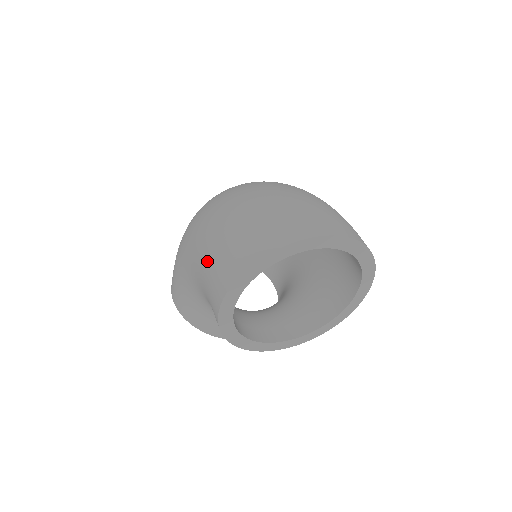
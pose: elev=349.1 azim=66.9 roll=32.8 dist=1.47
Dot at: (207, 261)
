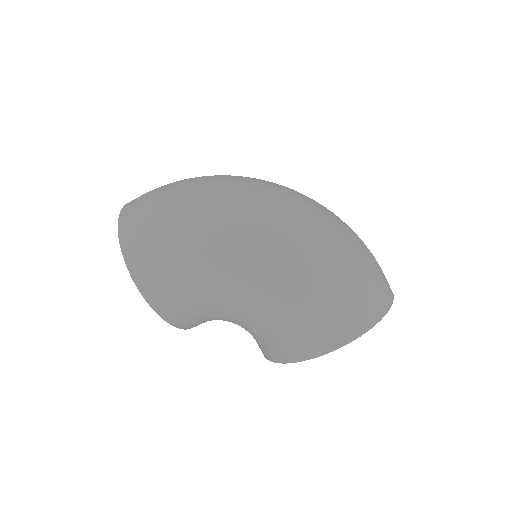
Dot at: (313, 304)
